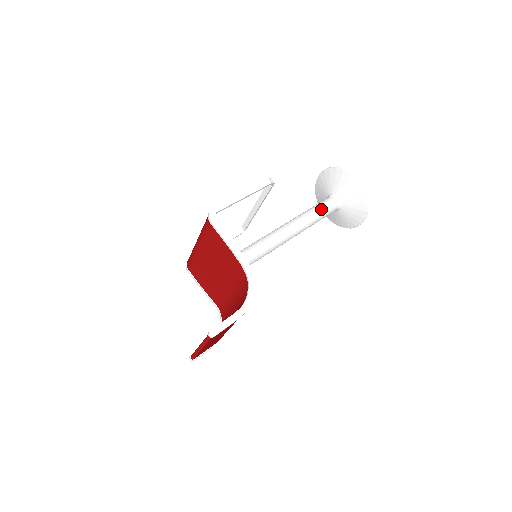
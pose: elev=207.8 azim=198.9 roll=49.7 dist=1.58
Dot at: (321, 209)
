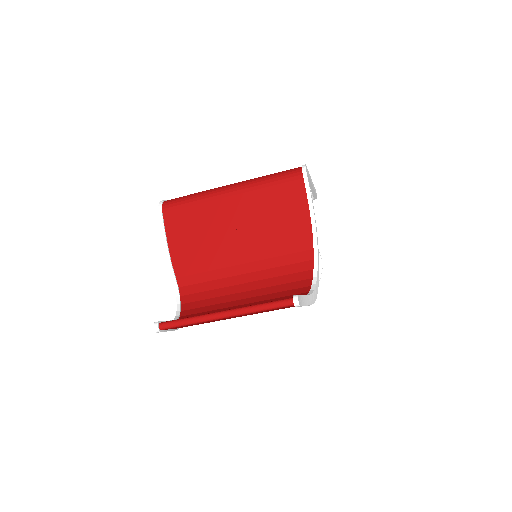
Dot at: occluded
